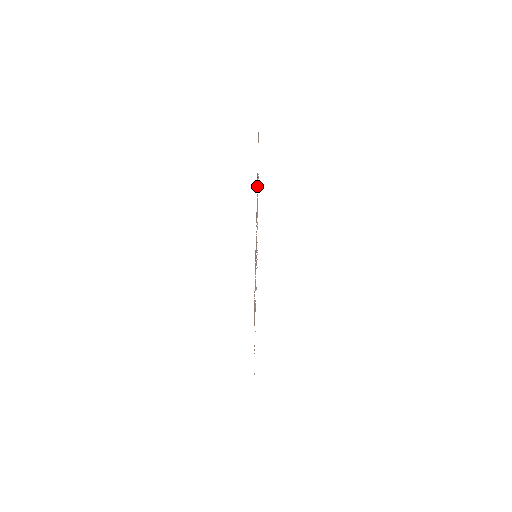
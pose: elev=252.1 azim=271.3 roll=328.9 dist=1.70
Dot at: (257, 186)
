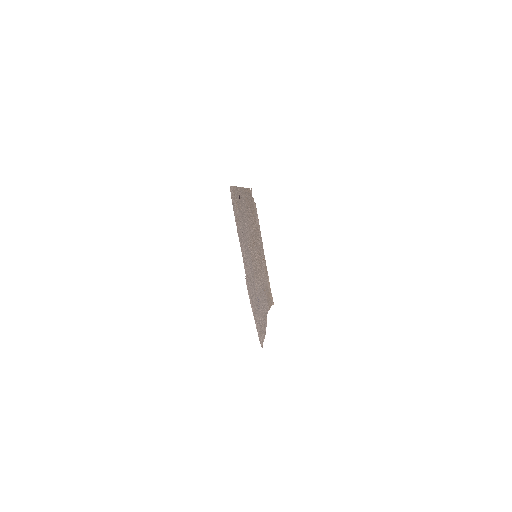
Dot at: (242, 221)
